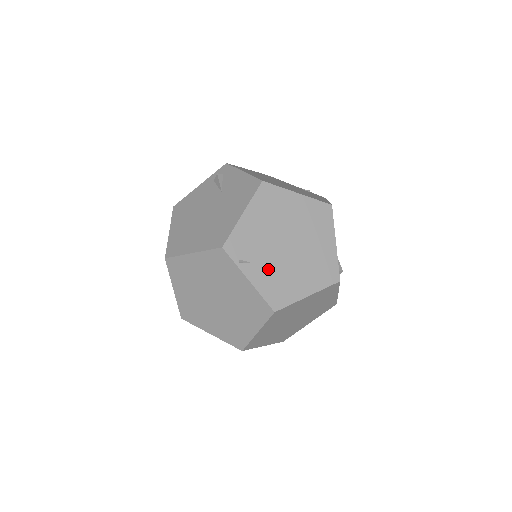
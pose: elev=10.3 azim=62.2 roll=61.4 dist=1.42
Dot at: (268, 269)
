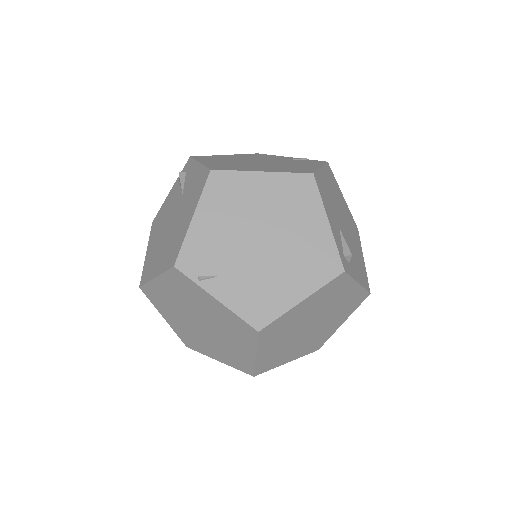
Dot at: (239, 279)
